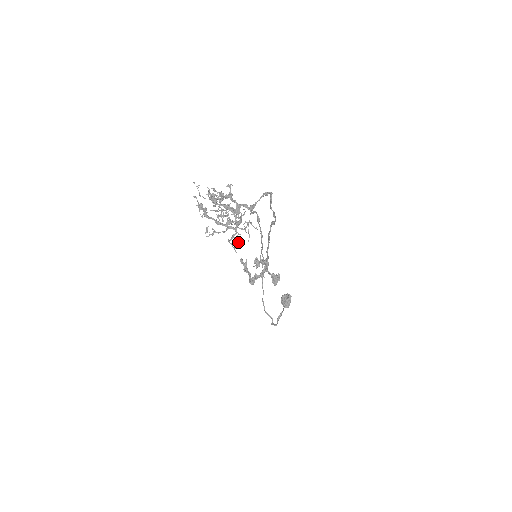
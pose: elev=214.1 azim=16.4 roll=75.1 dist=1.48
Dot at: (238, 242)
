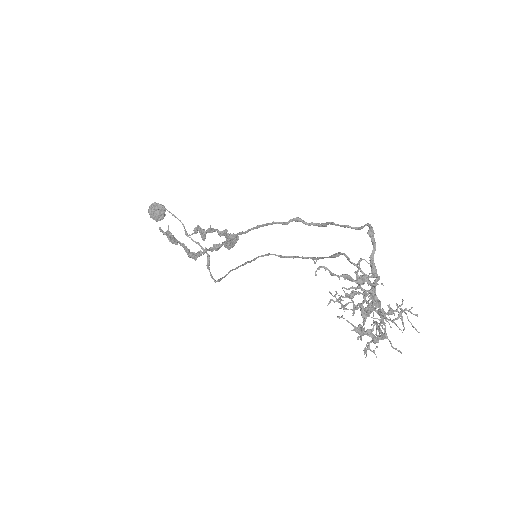
Dot at: (373, 327)
